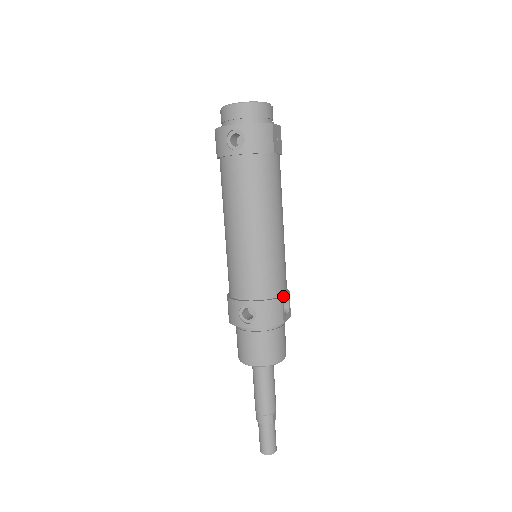
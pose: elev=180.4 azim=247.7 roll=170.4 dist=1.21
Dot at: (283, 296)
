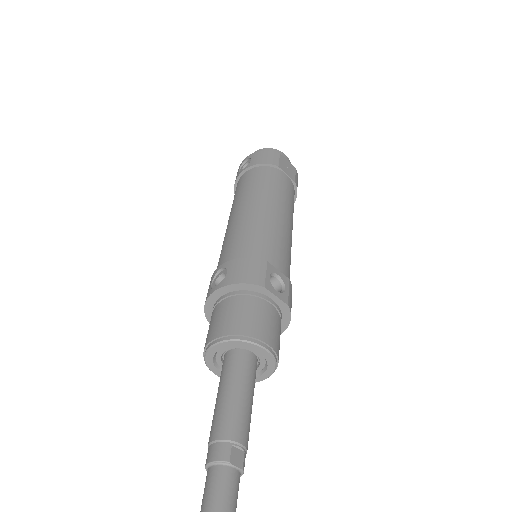
Dot at: (271, 264)
